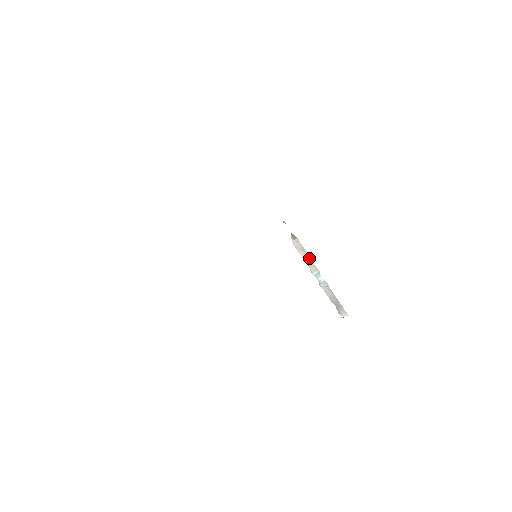
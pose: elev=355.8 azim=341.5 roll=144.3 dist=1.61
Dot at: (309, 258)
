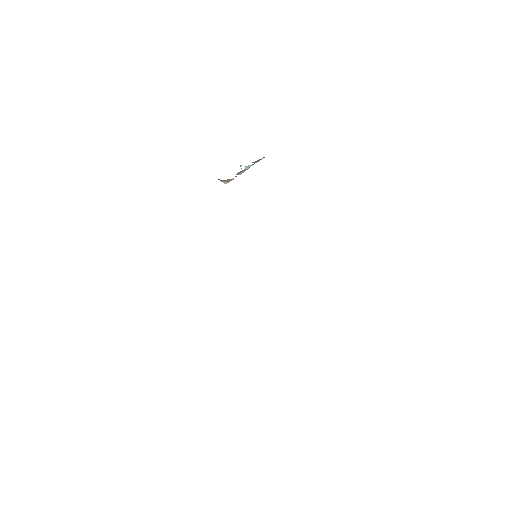
Dot at: occluded
